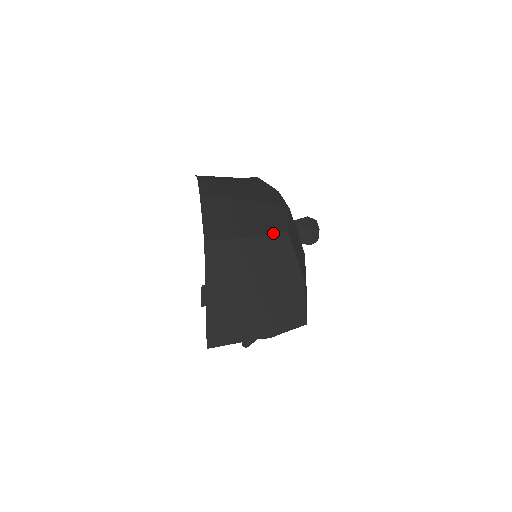
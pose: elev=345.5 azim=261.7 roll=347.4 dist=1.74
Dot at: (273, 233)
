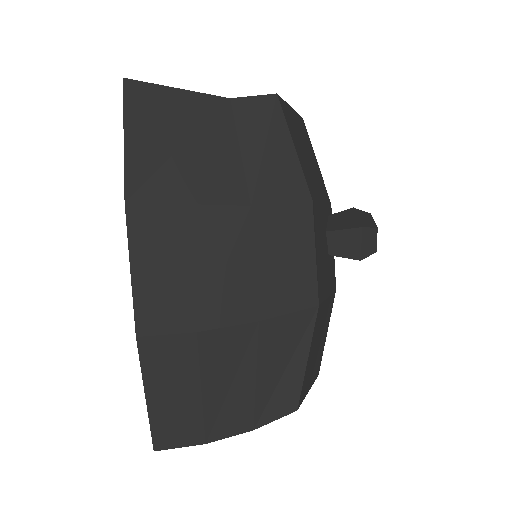
Dot at: occluded
